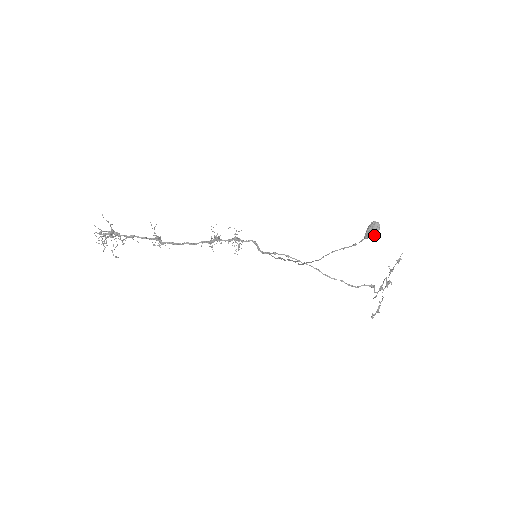
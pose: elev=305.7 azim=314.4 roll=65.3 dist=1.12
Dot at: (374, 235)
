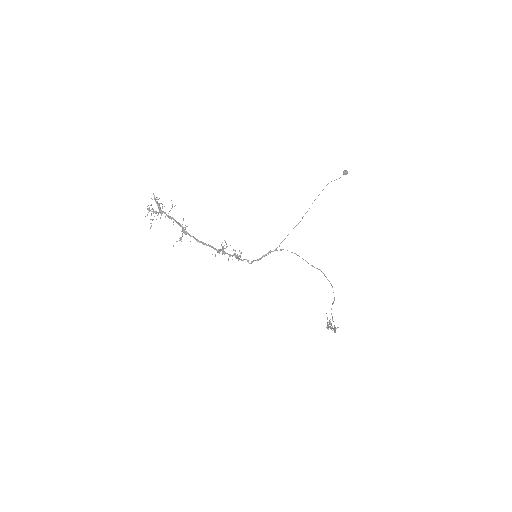
Dot at: (347, 172)
